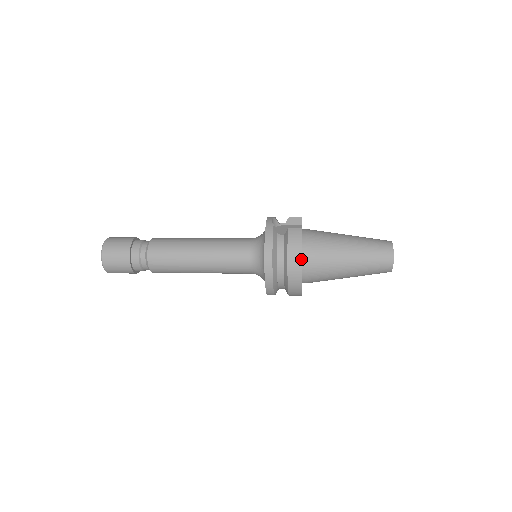
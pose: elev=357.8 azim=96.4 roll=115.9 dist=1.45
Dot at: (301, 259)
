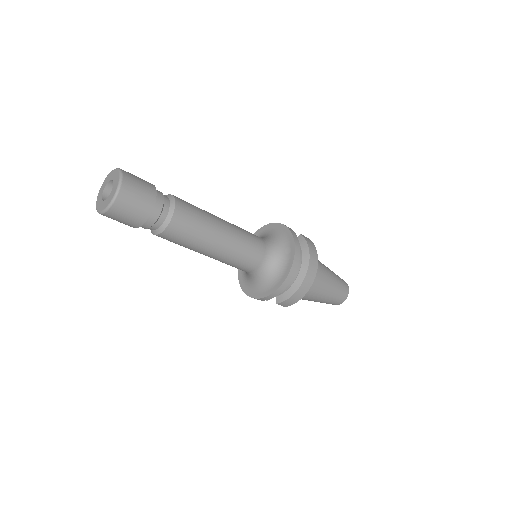
Dot at: occluded
